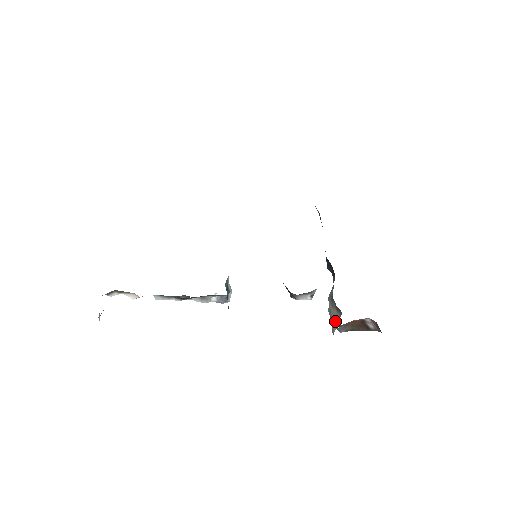
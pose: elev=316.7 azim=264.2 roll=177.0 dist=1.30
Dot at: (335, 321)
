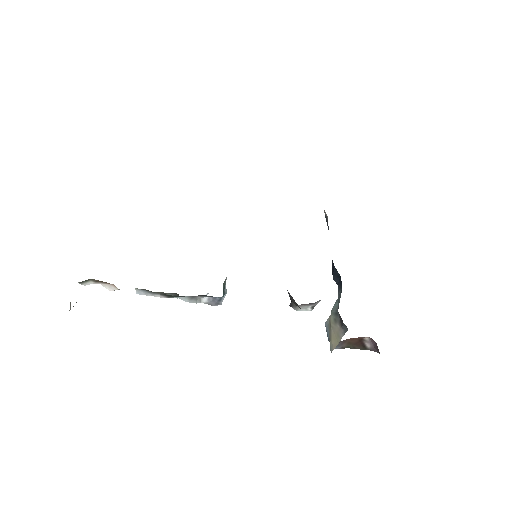
Dot at: (336, 338)
